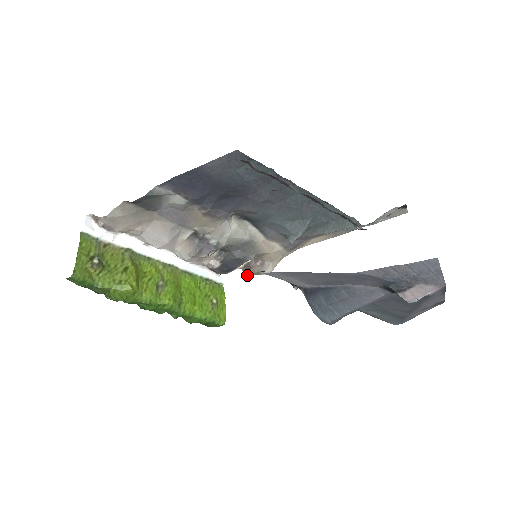
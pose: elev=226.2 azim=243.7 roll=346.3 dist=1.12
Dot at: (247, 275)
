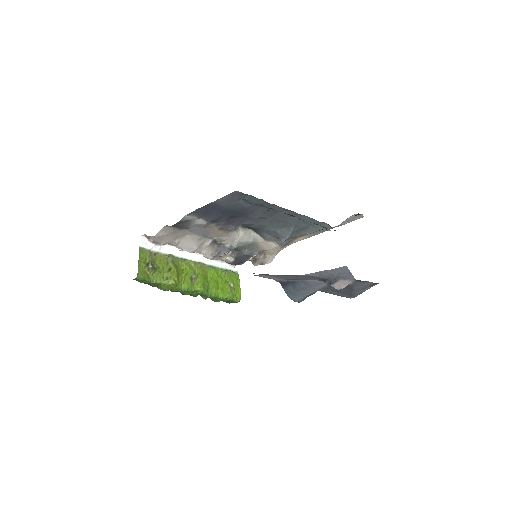
Dot at: (254, 265)
